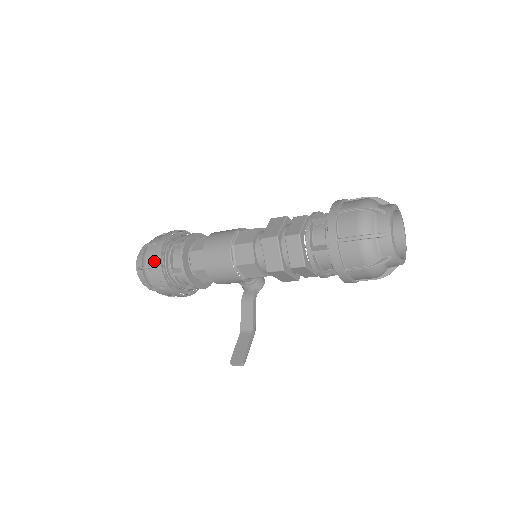
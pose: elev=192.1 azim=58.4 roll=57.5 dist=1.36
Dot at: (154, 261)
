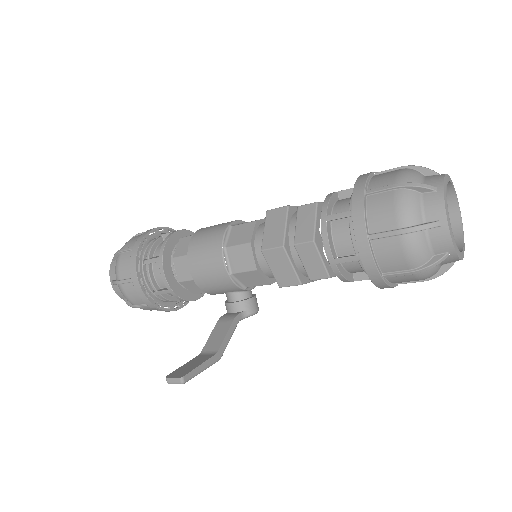
Dot at: (134, 244)
